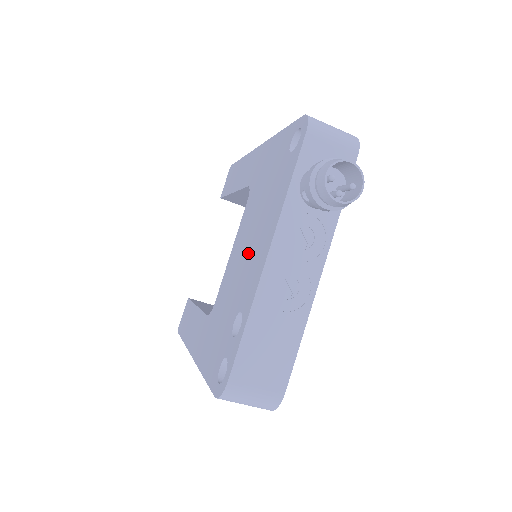
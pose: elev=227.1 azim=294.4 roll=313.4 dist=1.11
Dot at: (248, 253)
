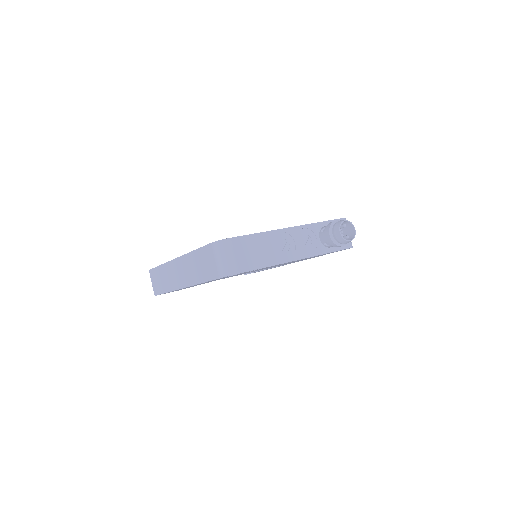
Dot at: occluded
